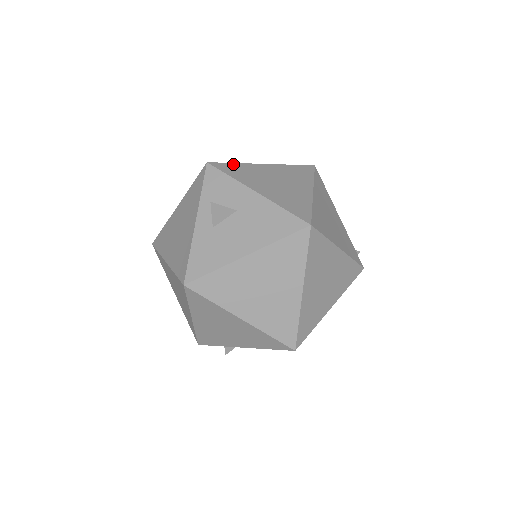
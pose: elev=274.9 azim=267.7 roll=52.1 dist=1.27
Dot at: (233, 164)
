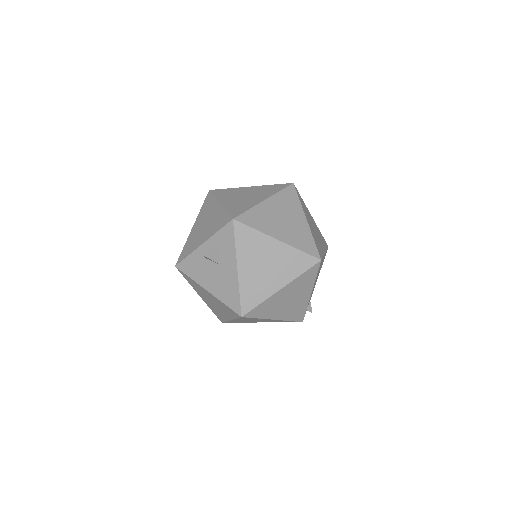
Dot at: (251, 230)
